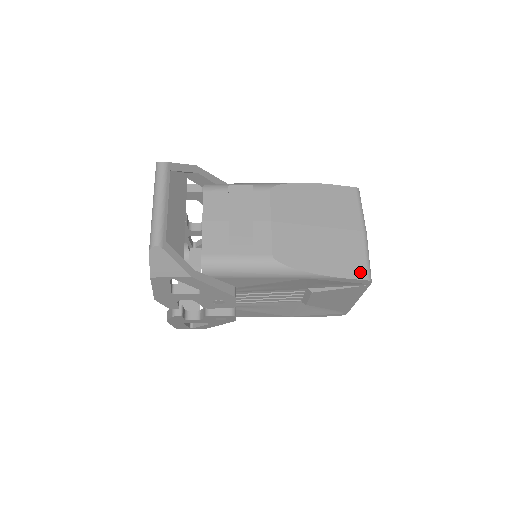
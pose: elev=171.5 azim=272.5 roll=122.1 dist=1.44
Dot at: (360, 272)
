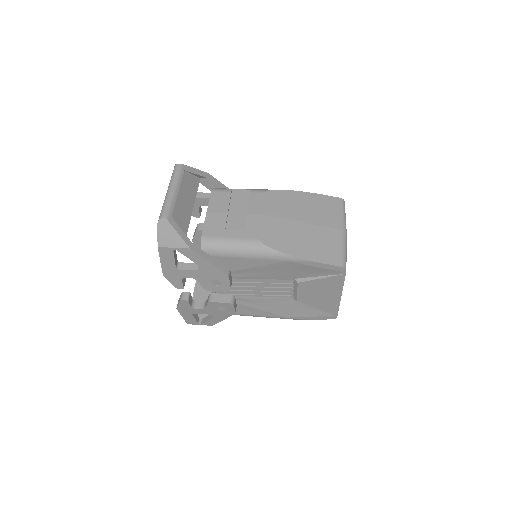
Dot at: (335, 260)
